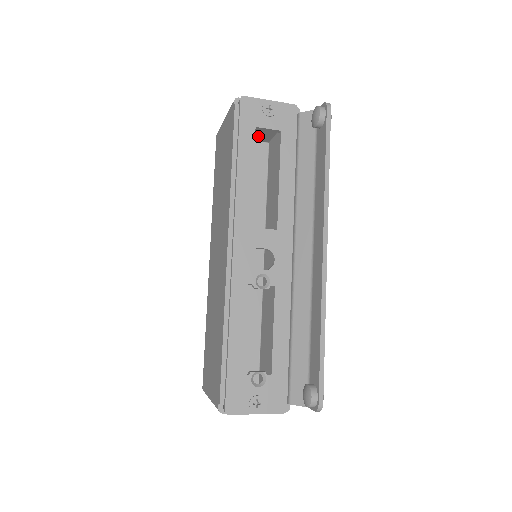
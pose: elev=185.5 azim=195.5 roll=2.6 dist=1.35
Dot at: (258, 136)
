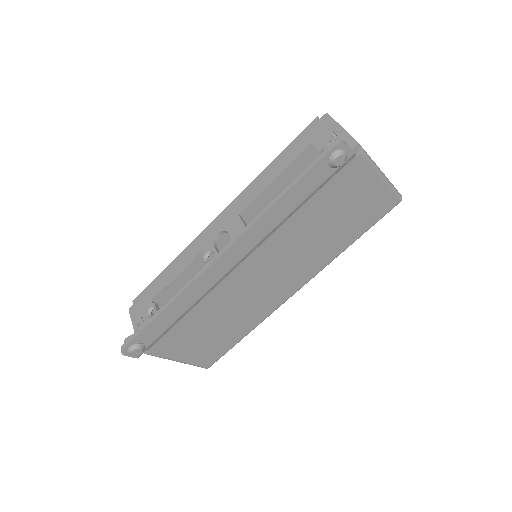
Dot at: occluded
